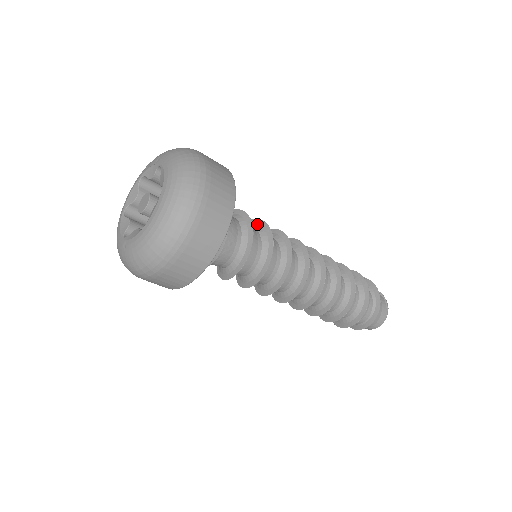
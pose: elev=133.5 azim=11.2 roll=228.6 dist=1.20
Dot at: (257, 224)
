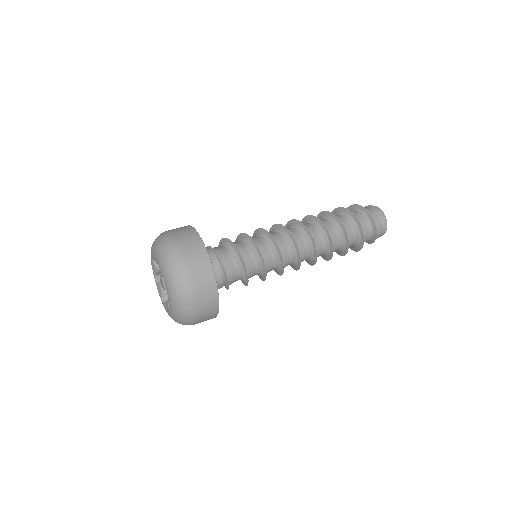
Dot at: (237, 240)
